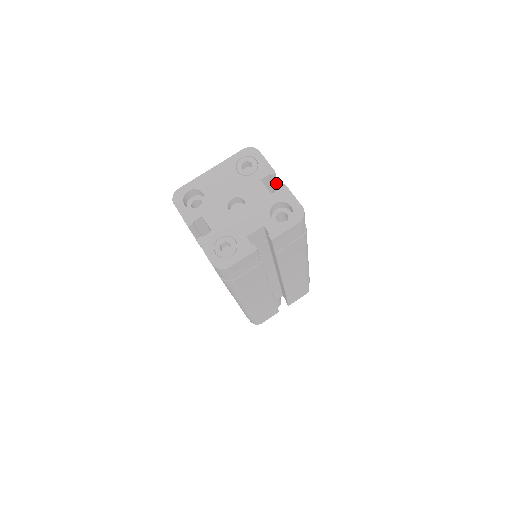
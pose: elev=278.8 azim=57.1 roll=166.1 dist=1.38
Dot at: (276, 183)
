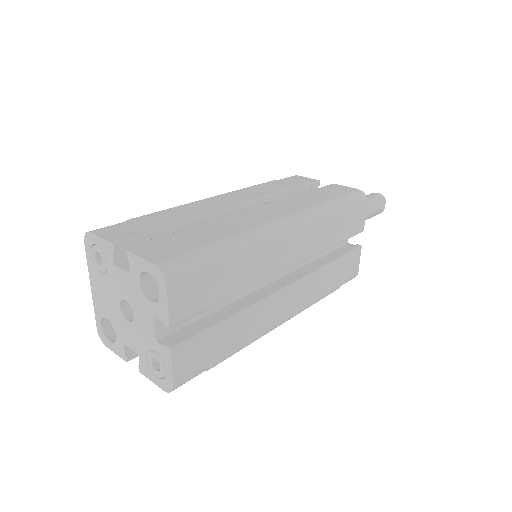
Dot at: (138, 238)
